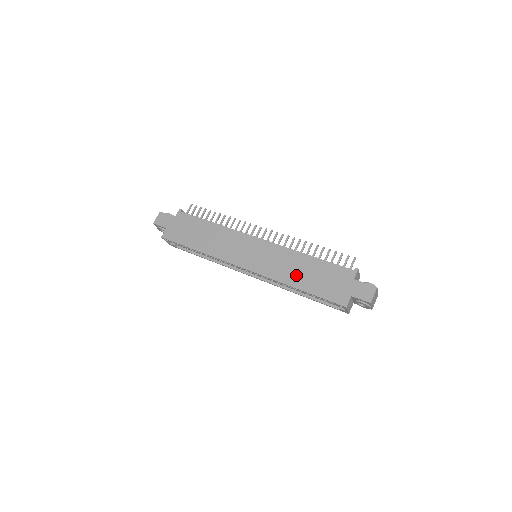
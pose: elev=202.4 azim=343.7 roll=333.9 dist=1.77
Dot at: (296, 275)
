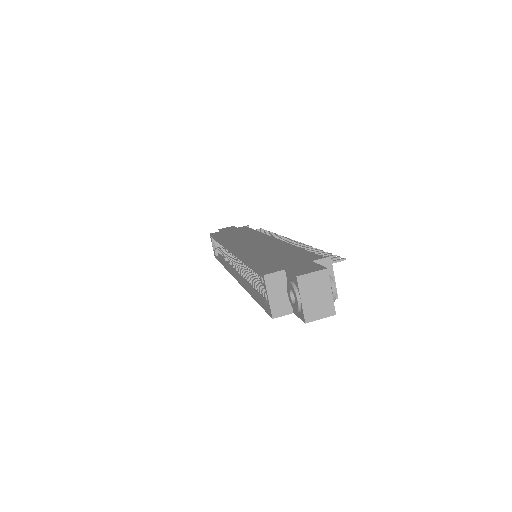
Dot at: (260, 253)
